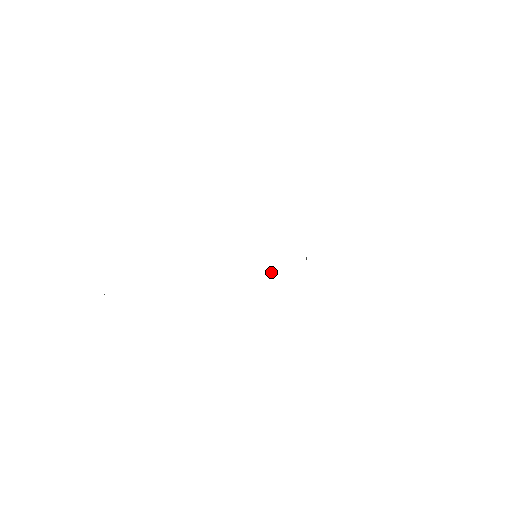
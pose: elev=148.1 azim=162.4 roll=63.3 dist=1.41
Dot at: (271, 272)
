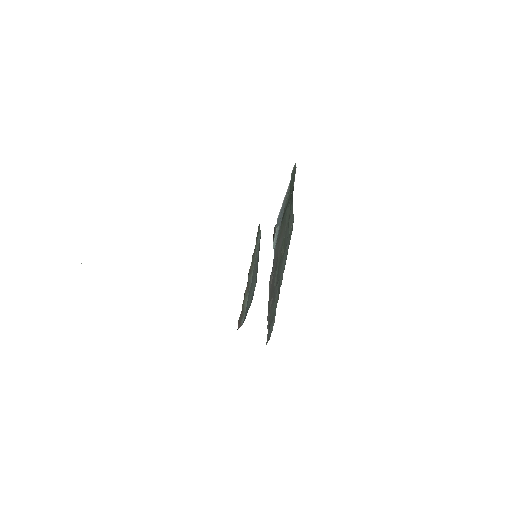
Dot at: occluded
